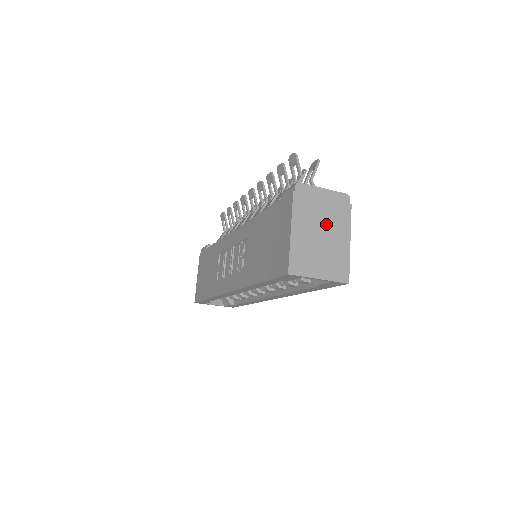
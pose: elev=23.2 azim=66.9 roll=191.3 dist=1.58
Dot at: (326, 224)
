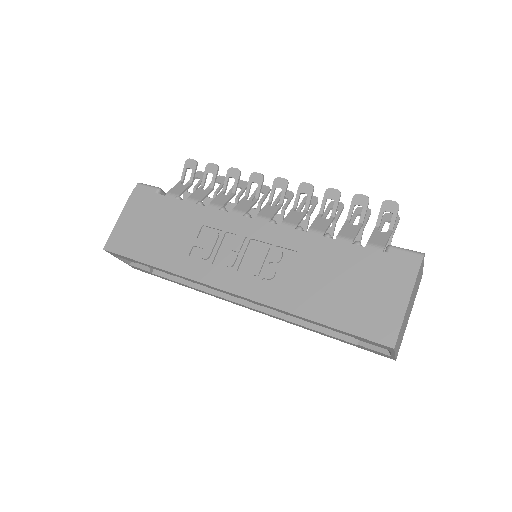
Dot at: occluded
